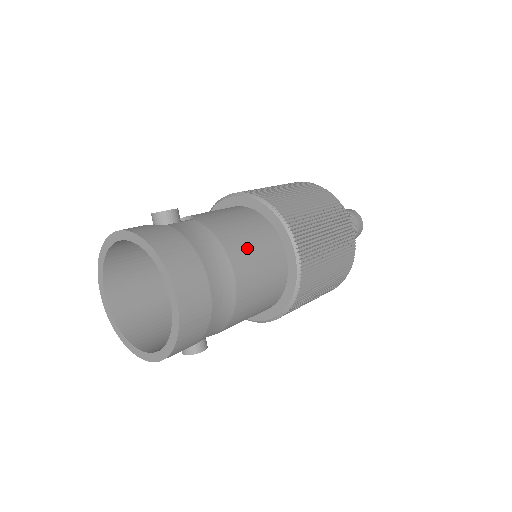
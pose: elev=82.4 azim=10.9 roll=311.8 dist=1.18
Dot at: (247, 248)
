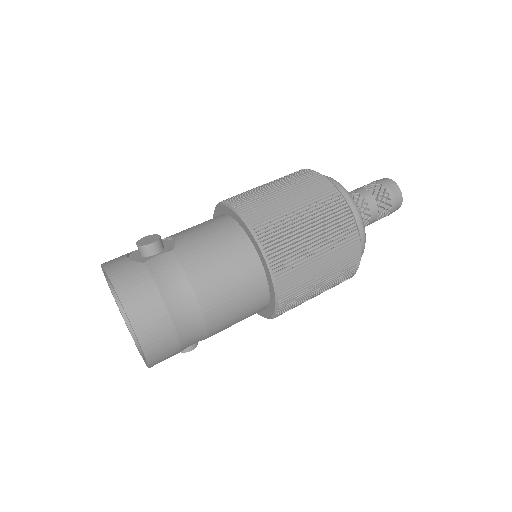
Dot at: (219, 282)
